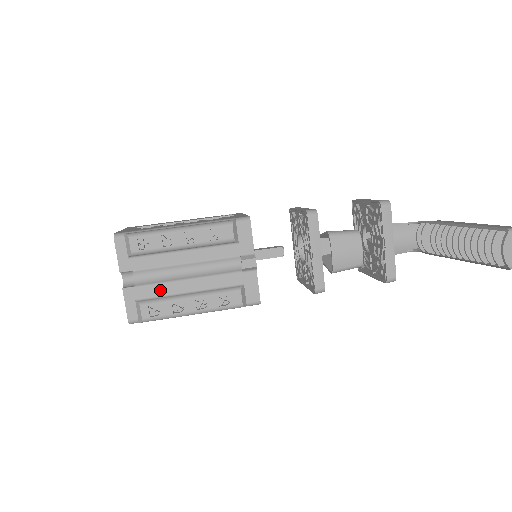
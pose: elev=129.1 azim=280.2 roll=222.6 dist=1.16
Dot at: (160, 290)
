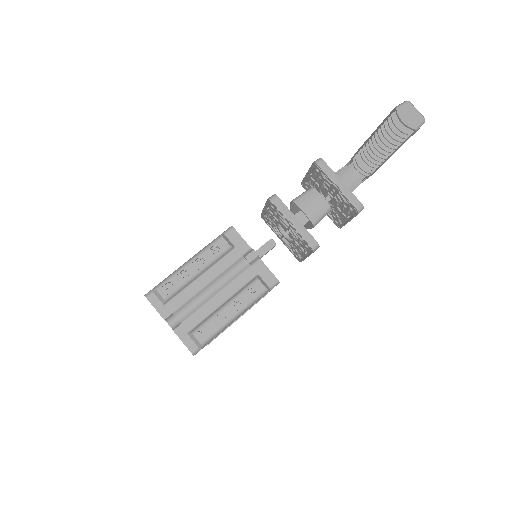
Dot at: (201, 315)
